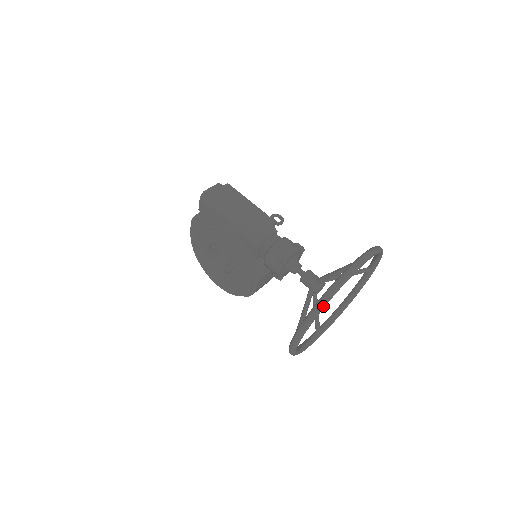
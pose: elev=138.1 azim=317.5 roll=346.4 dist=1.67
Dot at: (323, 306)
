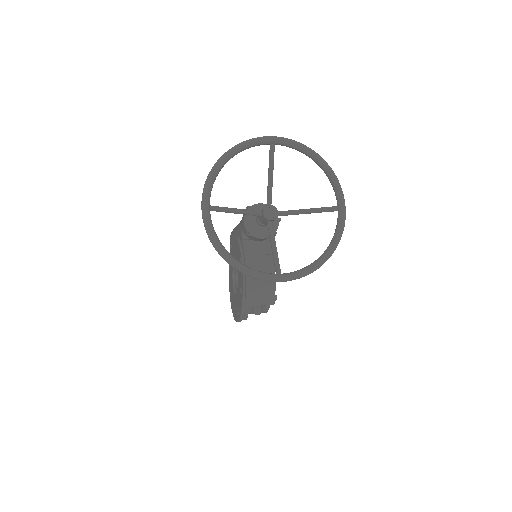
Dot at: (222, 157)
